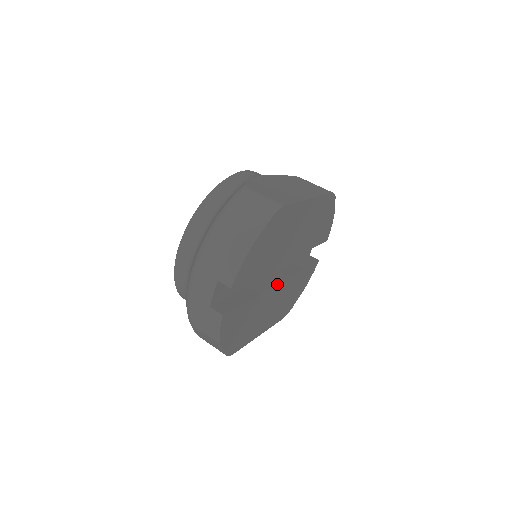
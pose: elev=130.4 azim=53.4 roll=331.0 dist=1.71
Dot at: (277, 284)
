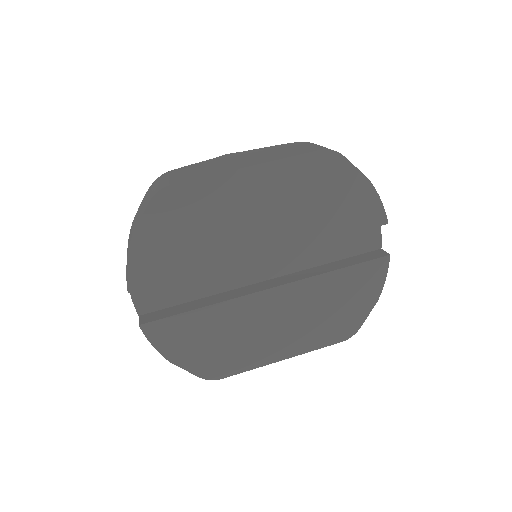
Dot at: (264, 290)
